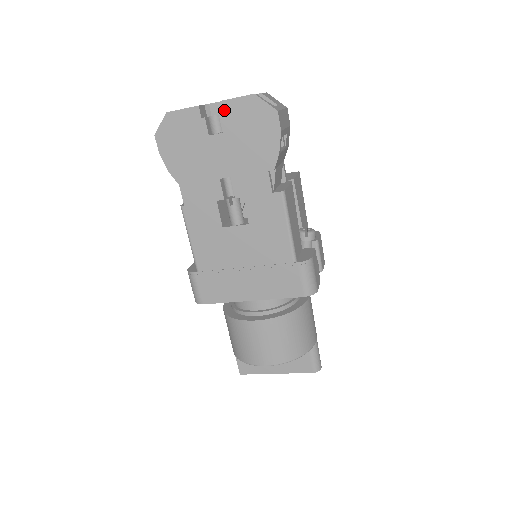
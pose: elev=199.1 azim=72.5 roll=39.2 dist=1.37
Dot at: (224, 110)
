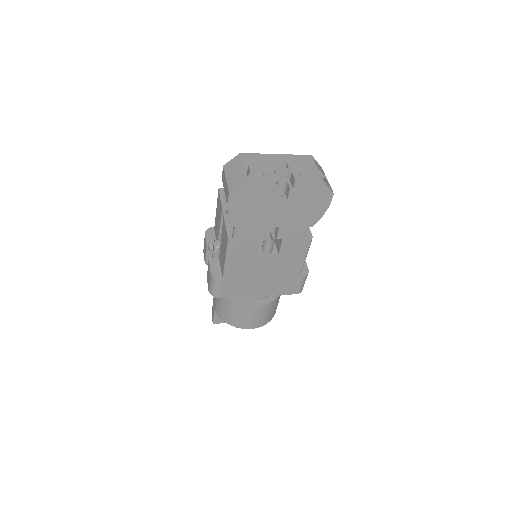
Dot at: (295, 186)
